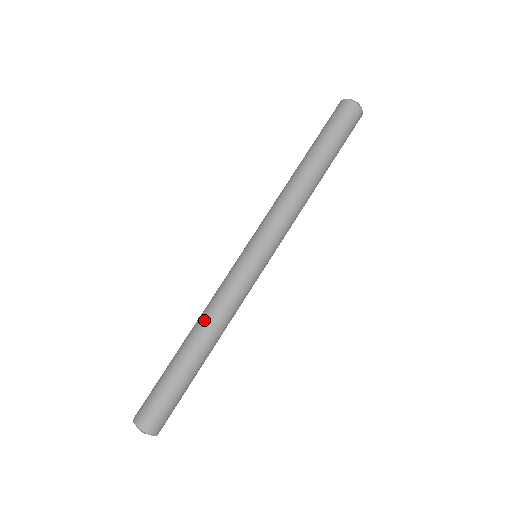
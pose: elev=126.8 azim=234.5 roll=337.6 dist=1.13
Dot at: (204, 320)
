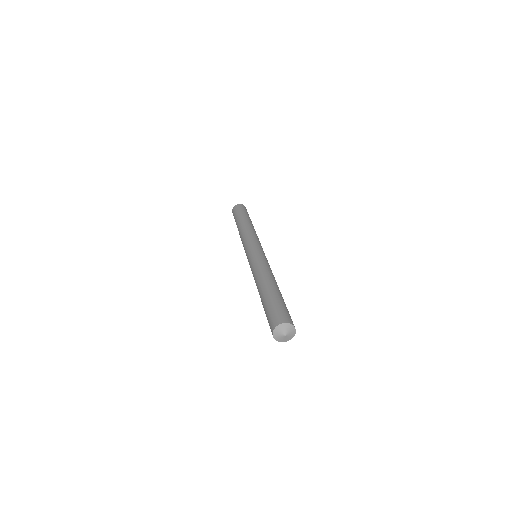
Dot at: (263, 274)
